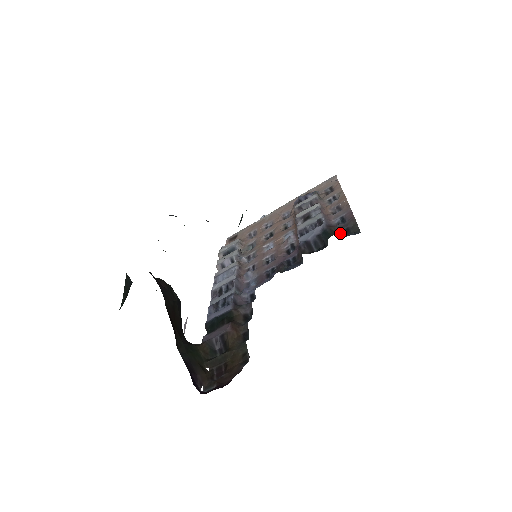
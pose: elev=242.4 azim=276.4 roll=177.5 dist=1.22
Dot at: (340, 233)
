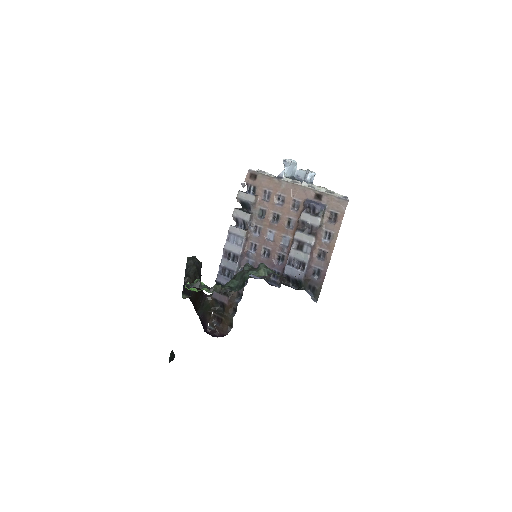
Dot at: (309, 286)
